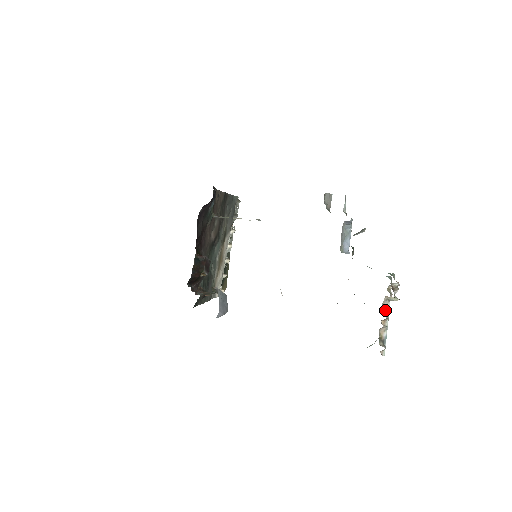
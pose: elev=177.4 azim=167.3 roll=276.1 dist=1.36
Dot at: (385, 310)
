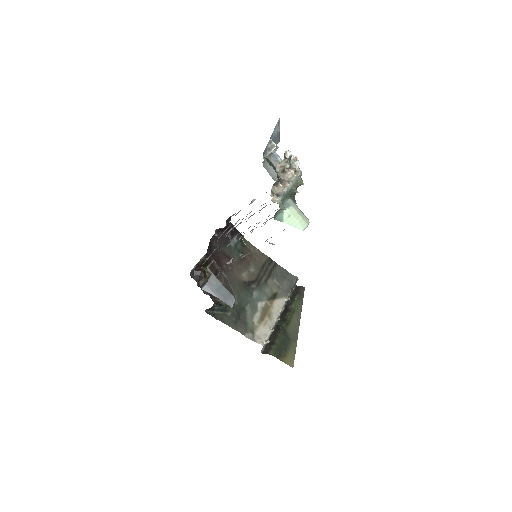
Dot at: (278, 172)
